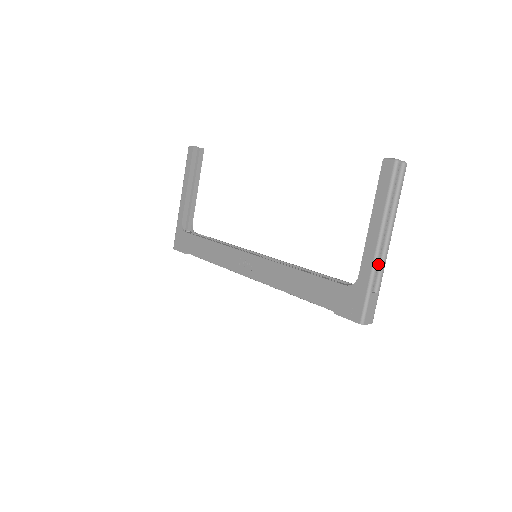
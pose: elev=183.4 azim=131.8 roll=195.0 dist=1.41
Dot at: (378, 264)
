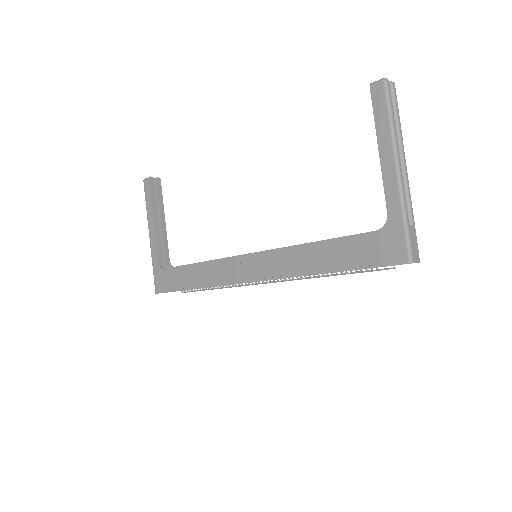
Dot at: occluded
